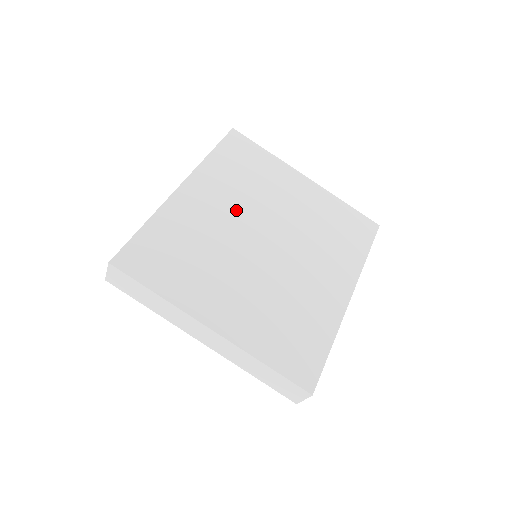
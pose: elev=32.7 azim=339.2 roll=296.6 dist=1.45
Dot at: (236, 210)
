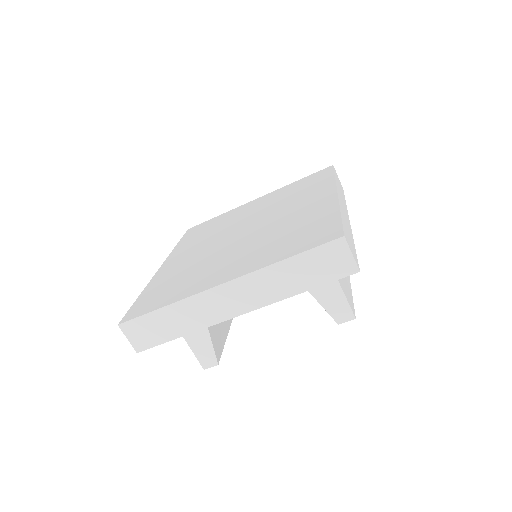
Dot at: (210, 242)
